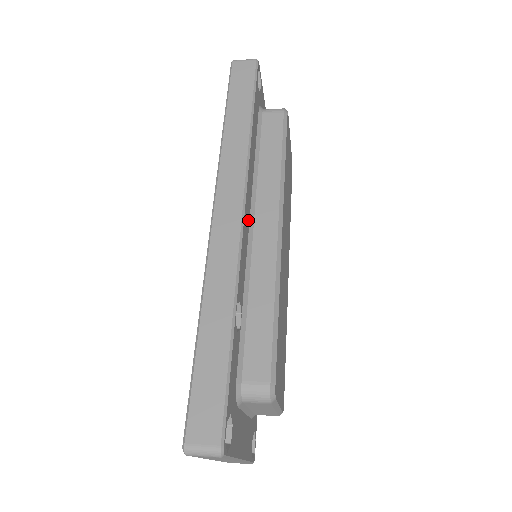
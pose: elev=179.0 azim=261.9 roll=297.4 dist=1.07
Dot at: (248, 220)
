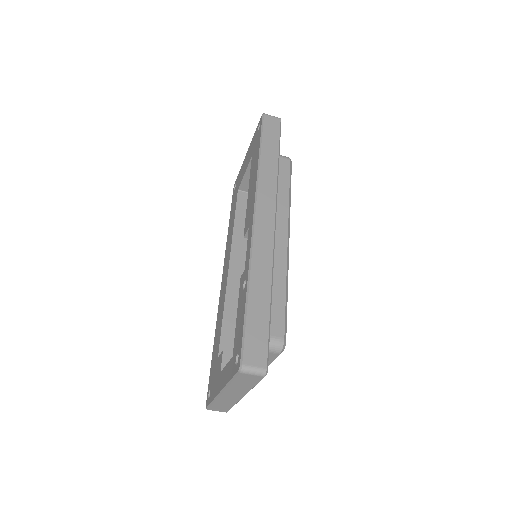
Dot at: occluded
